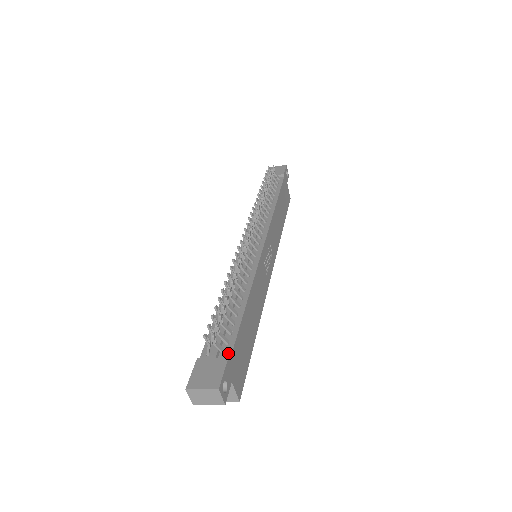
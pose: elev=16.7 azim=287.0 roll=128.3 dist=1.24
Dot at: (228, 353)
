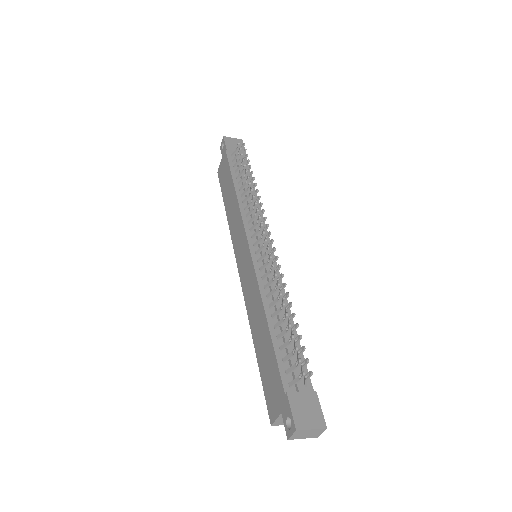
Dot at: (309, 385)
